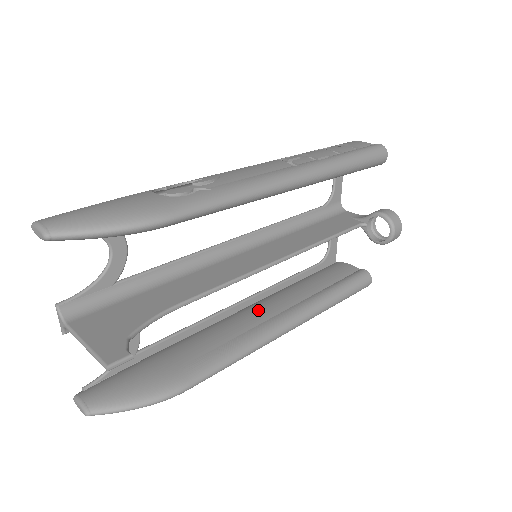
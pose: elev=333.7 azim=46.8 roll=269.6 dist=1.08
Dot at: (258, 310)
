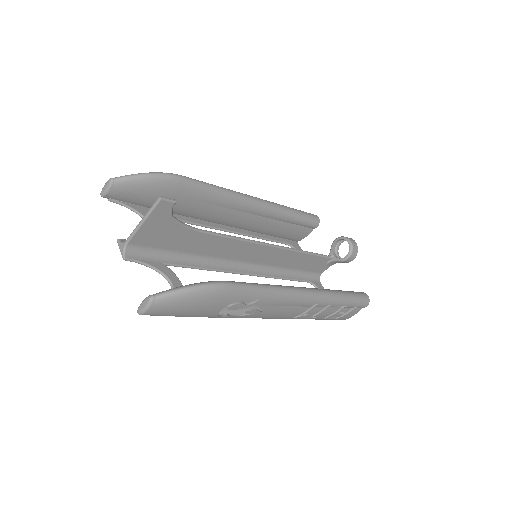
Dot at: occluded
